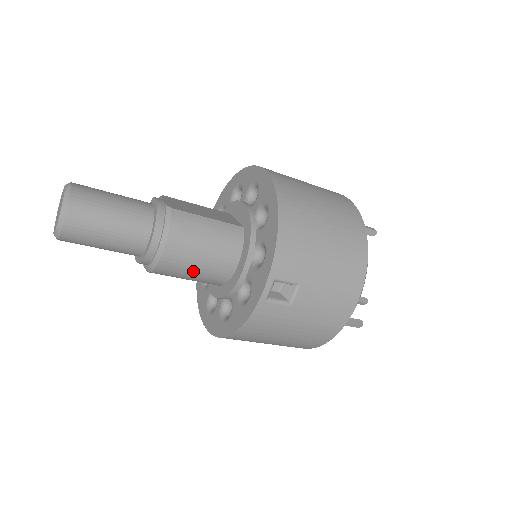
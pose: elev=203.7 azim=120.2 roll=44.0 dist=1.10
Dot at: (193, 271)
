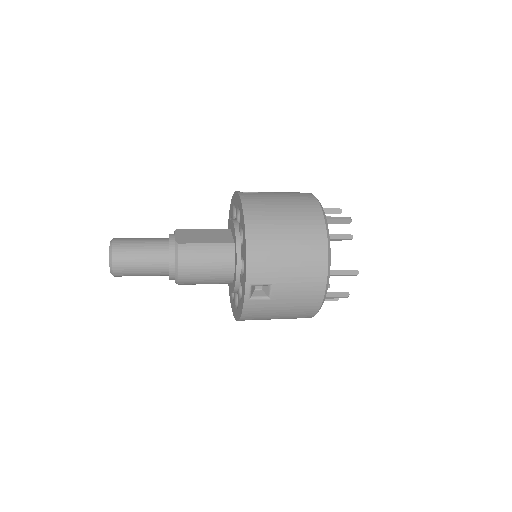
Dot at: (204, 281)
